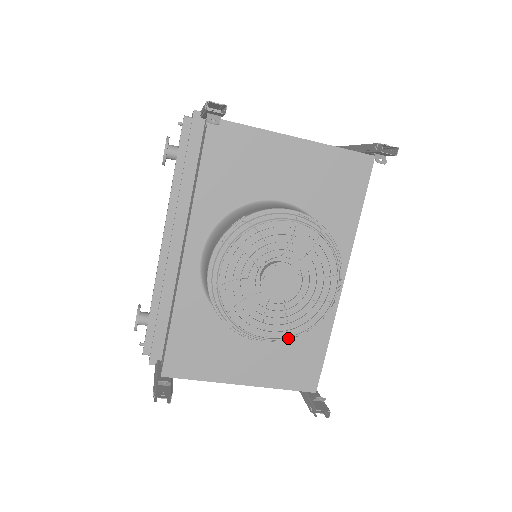
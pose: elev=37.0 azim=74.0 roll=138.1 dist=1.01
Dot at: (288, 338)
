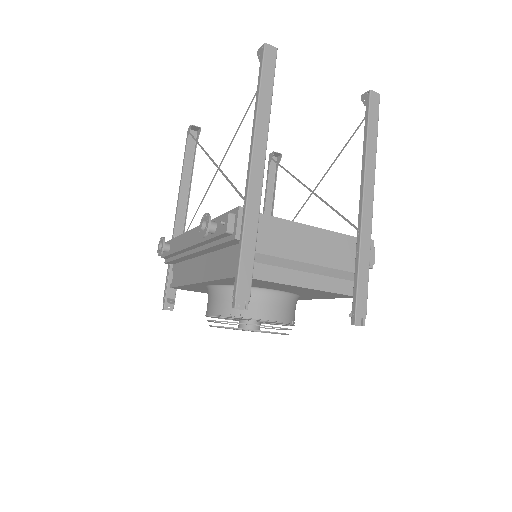
Dot at: occluded
